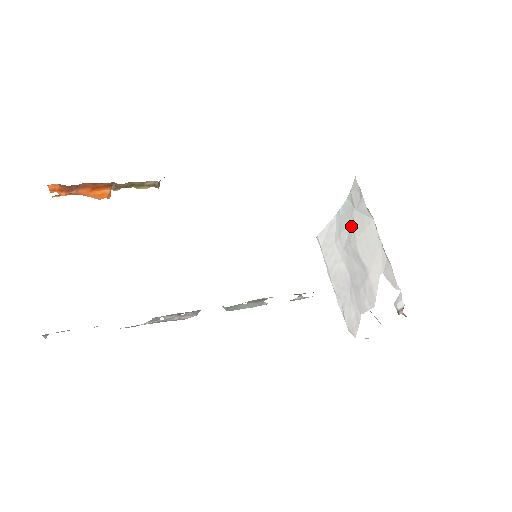
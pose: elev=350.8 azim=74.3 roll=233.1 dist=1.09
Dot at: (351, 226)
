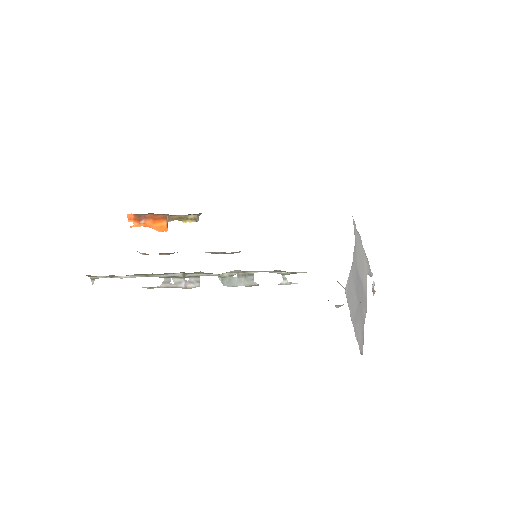
Dot at: (355, 258)
